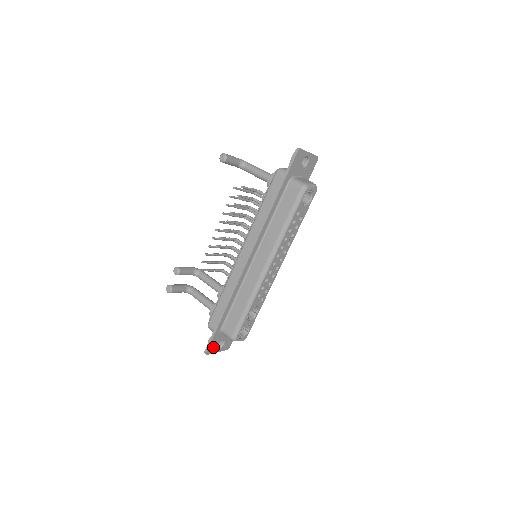
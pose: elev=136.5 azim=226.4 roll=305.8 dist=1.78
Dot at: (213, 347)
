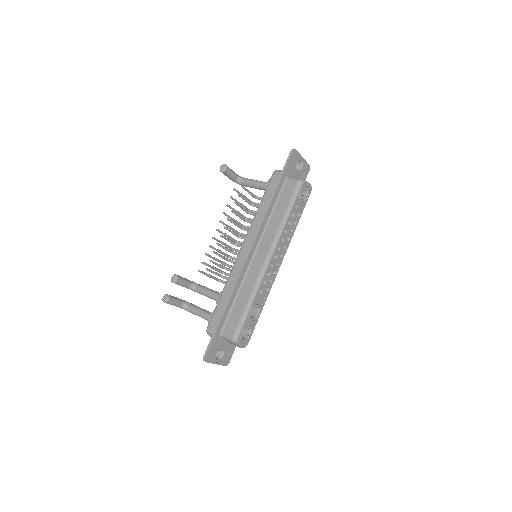
Dot at: (212, 354)
